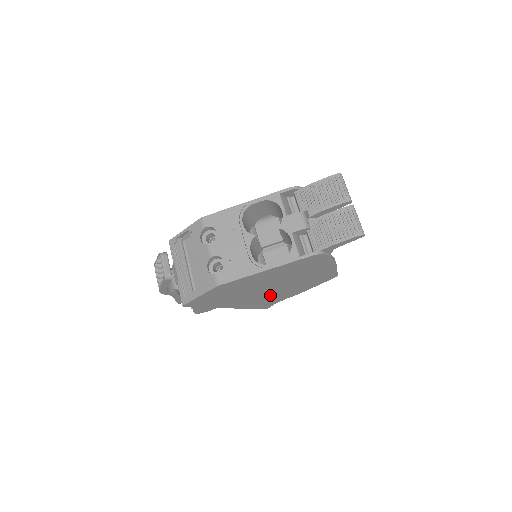
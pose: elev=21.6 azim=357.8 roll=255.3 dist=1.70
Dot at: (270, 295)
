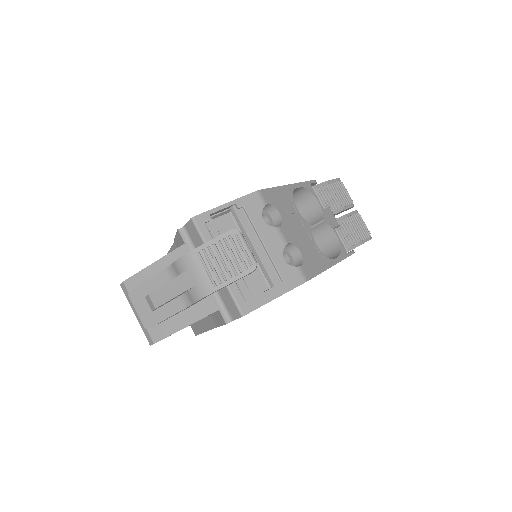
Dot at: occluded
